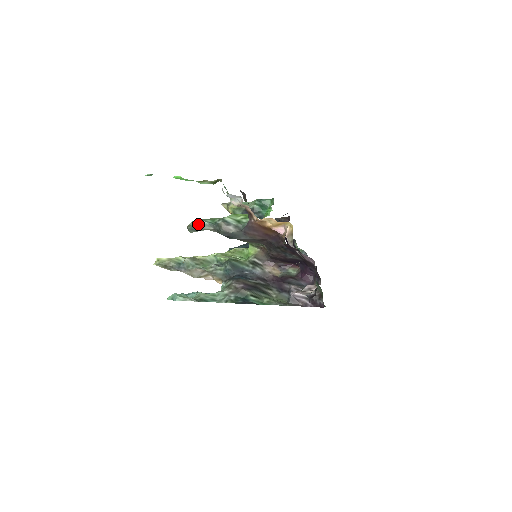
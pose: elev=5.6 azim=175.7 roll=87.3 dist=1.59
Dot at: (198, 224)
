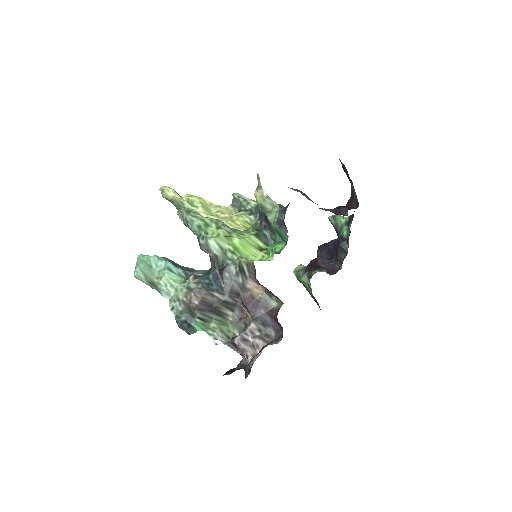
Dot at: (185, 220)
